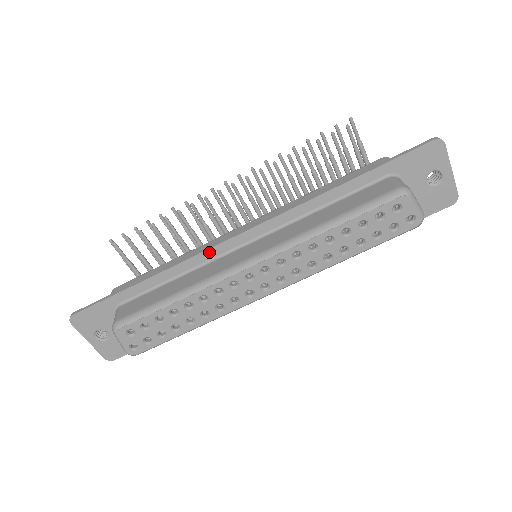
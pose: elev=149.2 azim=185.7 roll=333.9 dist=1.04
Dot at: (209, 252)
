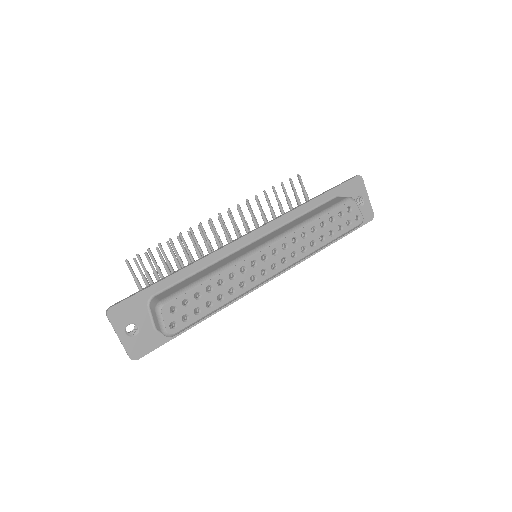
Dot at: (227, 248)
